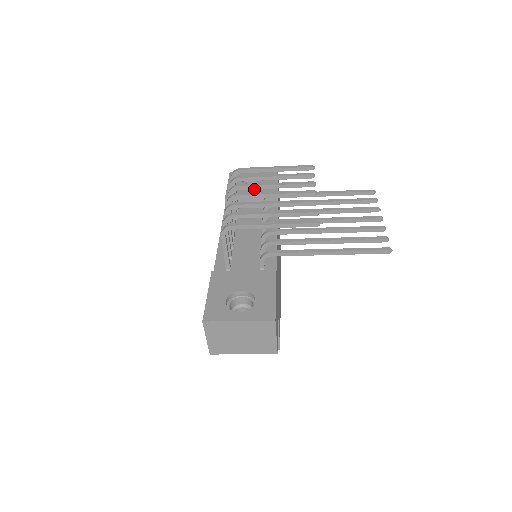
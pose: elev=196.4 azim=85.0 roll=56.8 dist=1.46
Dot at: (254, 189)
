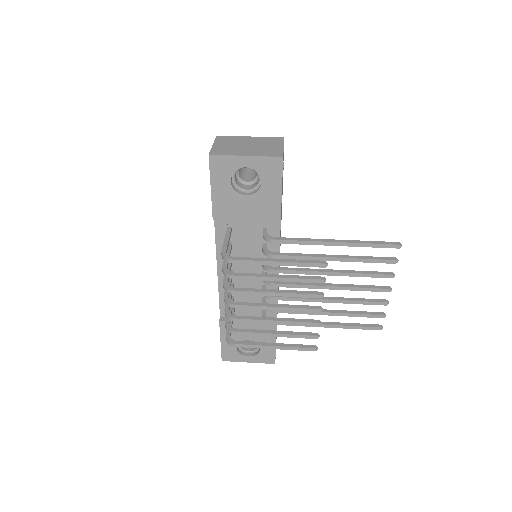
Dot at: (249, 203)
